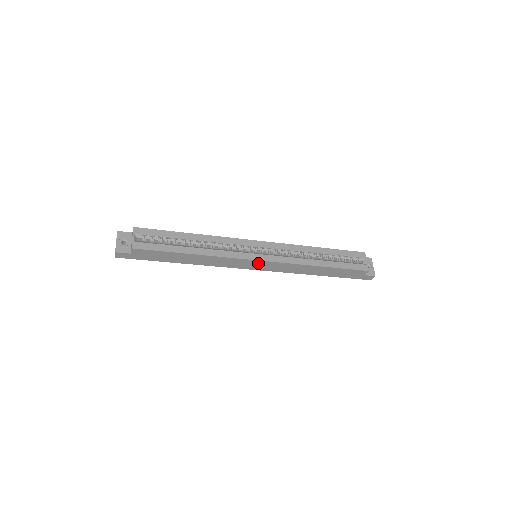
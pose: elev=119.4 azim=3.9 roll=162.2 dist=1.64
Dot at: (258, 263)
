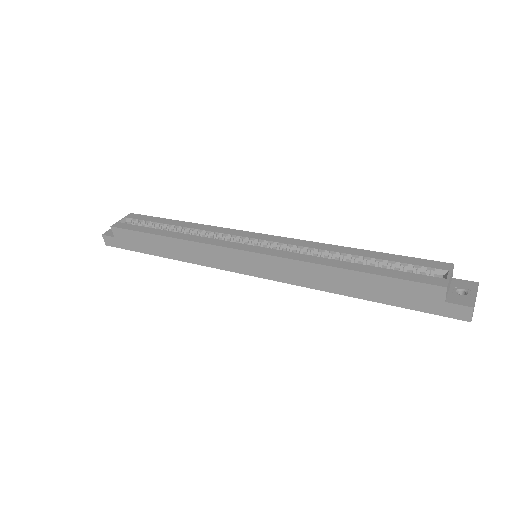
Dot at: (246, 258)
